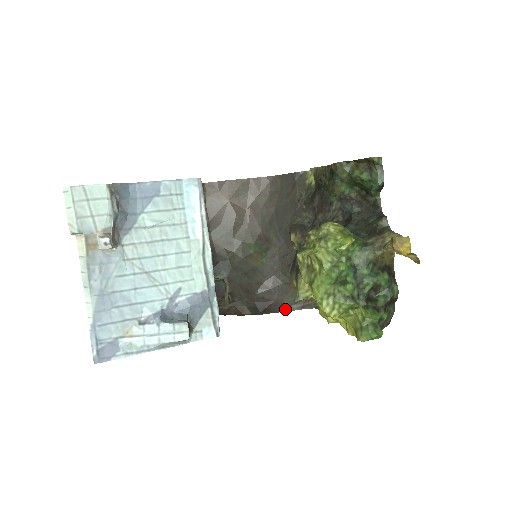
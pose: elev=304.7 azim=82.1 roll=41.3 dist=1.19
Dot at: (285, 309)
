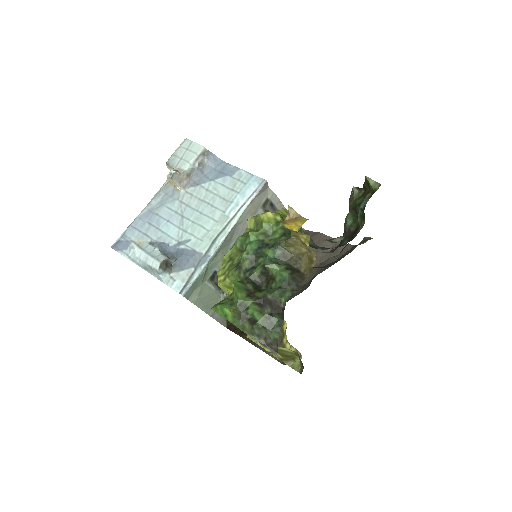
Dot at: occluded
